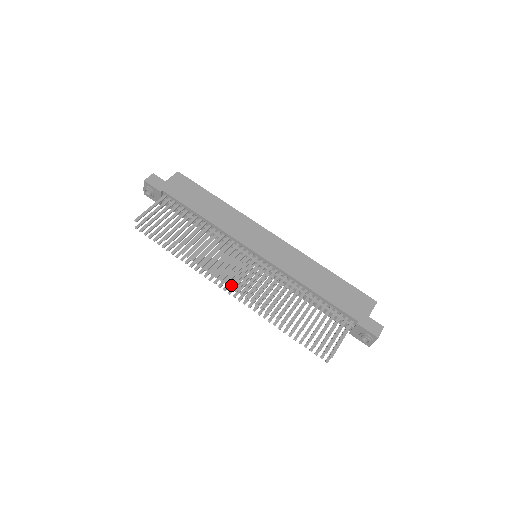
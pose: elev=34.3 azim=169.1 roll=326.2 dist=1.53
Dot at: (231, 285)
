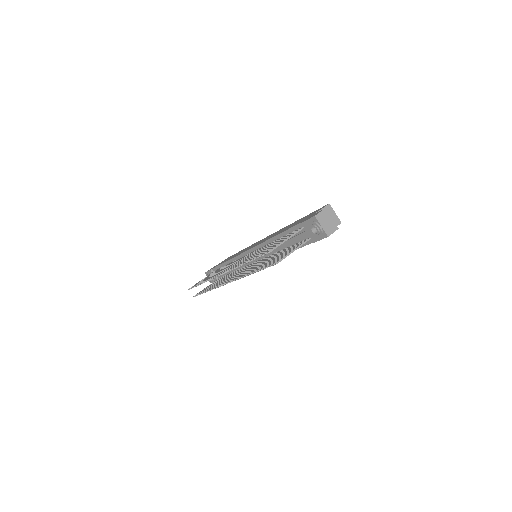
Dot at: (222, 273)
